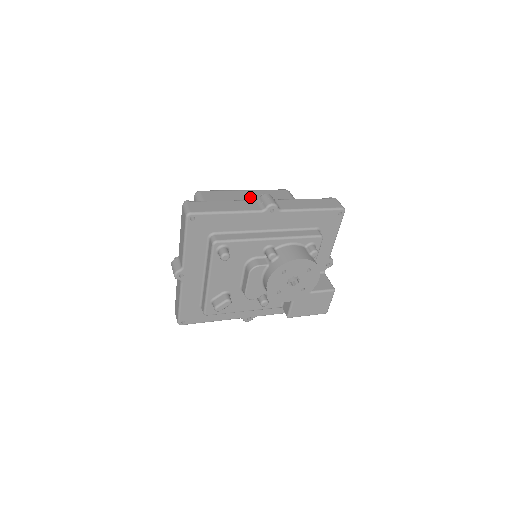
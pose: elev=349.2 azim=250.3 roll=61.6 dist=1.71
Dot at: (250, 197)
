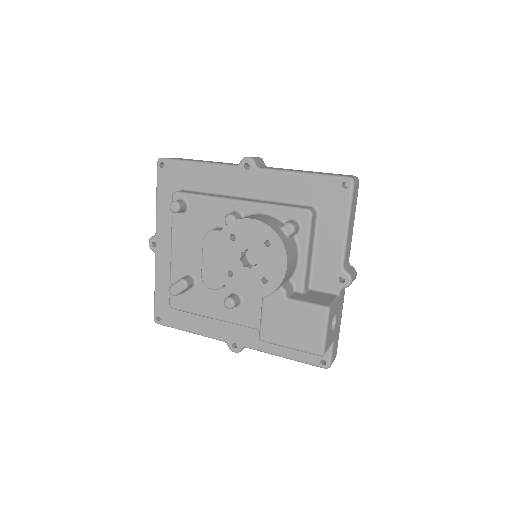
Dot at: occluded
